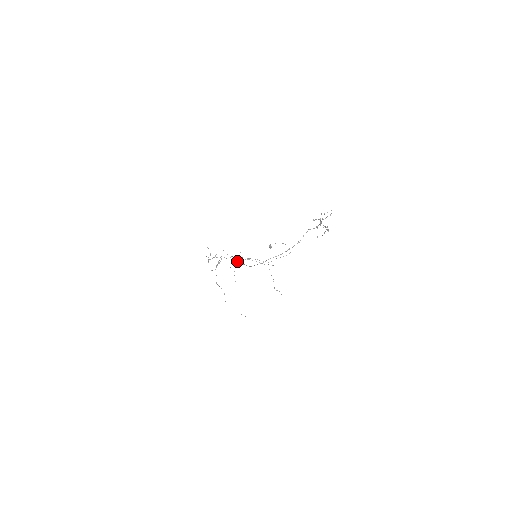
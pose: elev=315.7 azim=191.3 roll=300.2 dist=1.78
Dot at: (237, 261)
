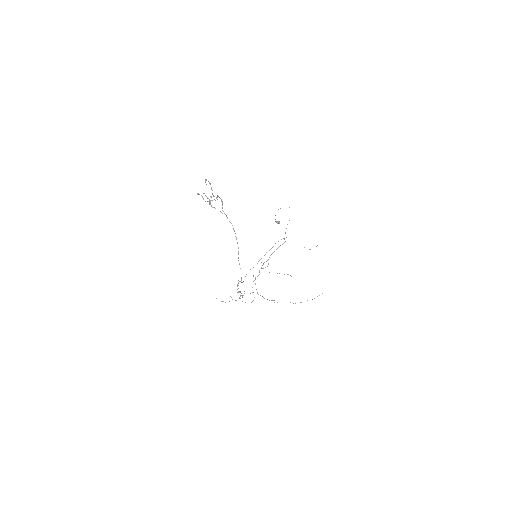
Dot at: (242, 282)
